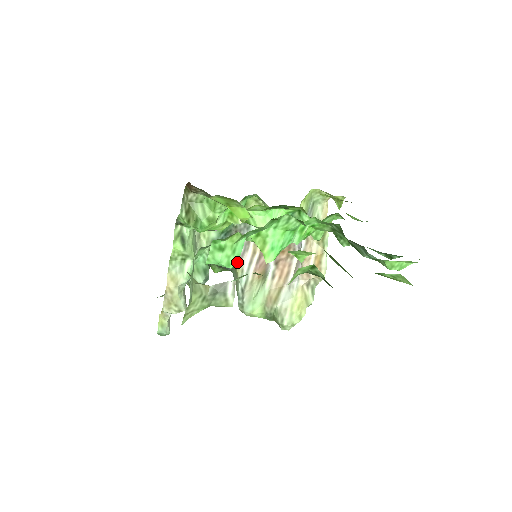
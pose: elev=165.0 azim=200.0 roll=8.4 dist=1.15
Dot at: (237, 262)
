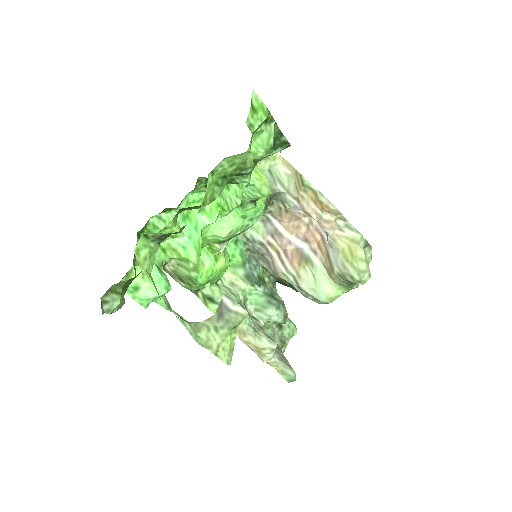
Dot at: (275, 272)
